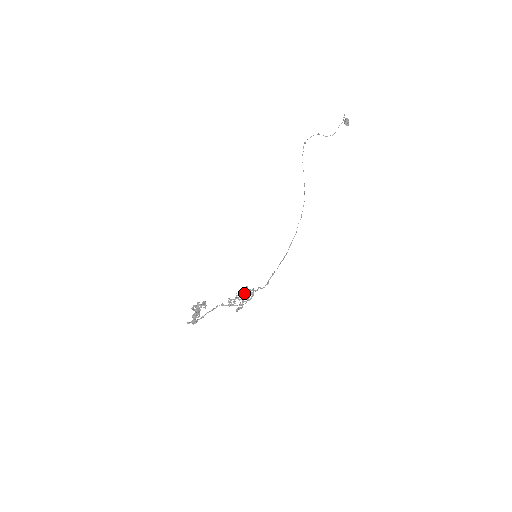
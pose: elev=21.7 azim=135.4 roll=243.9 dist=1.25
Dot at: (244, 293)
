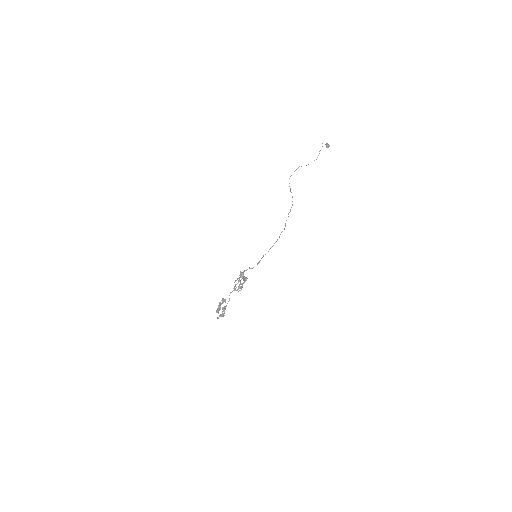
Dot at: (239, 277)
